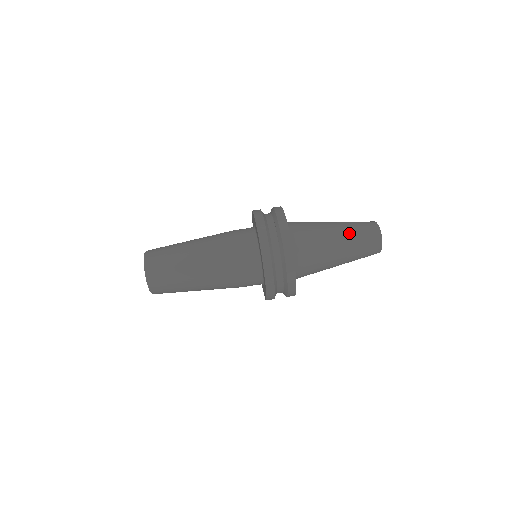
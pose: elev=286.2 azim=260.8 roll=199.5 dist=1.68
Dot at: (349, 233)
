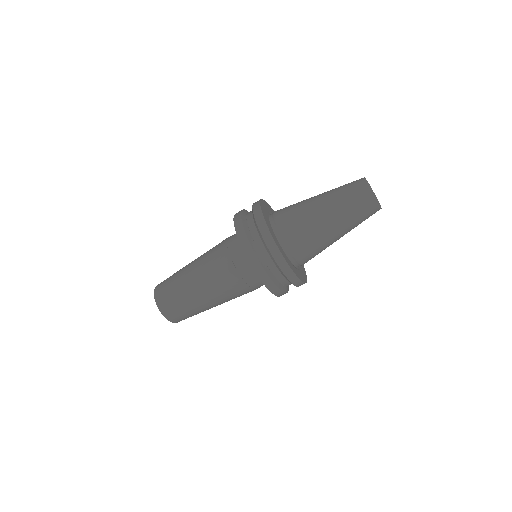
Dot at: (333, 197)
